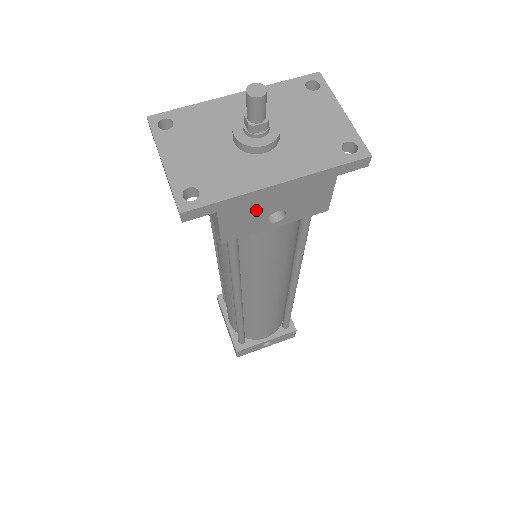
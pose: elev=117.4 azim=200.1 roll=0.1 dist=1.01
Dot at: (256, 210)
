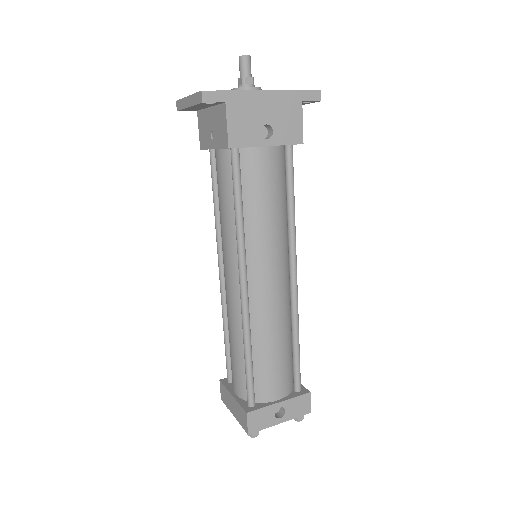
Dot at: (252, 115)
